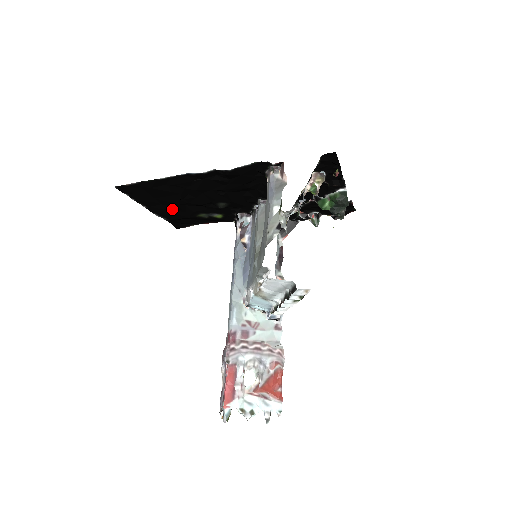
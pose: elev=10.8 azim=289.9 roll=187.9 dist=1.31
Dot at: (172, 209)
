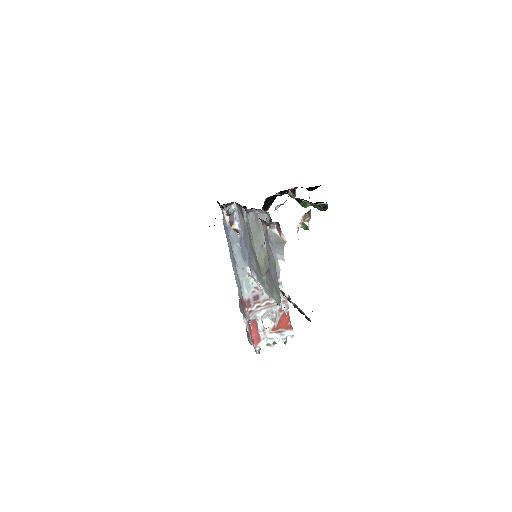
Dot at: occluded
